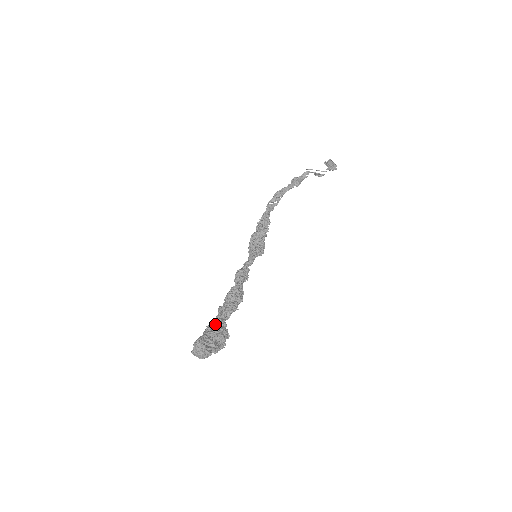
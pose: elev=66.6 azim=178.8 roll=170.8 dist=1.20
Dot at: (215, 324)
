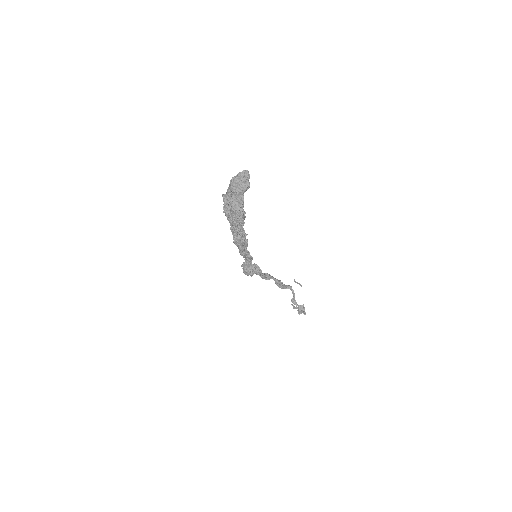
Dot at: occluded
